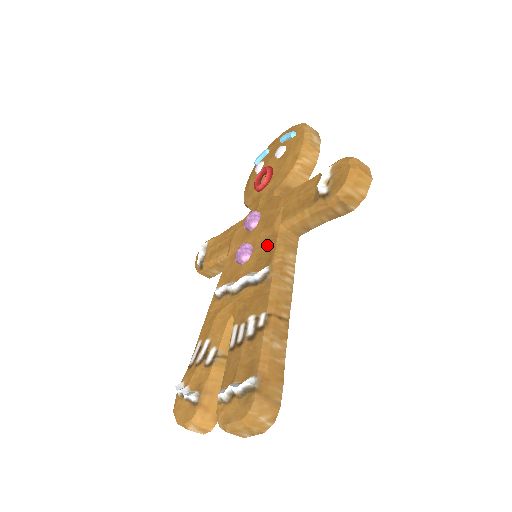
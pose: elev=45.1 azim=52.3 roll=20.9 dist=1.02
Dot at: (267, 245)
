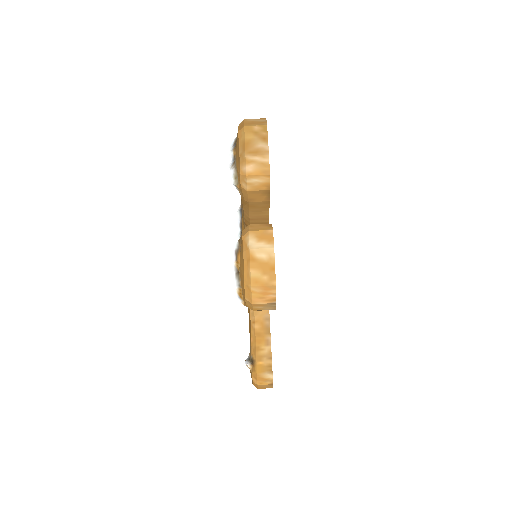
Dot at: occluded
